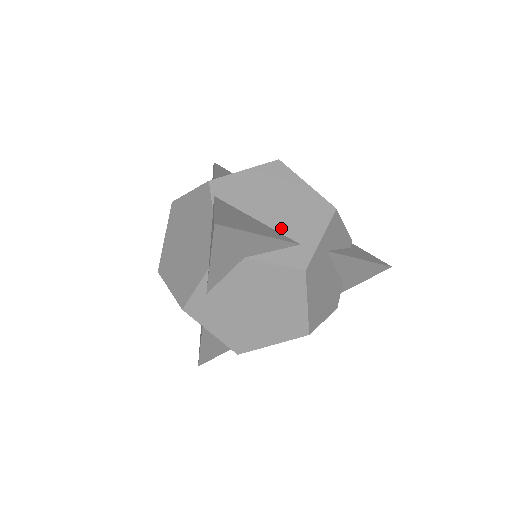
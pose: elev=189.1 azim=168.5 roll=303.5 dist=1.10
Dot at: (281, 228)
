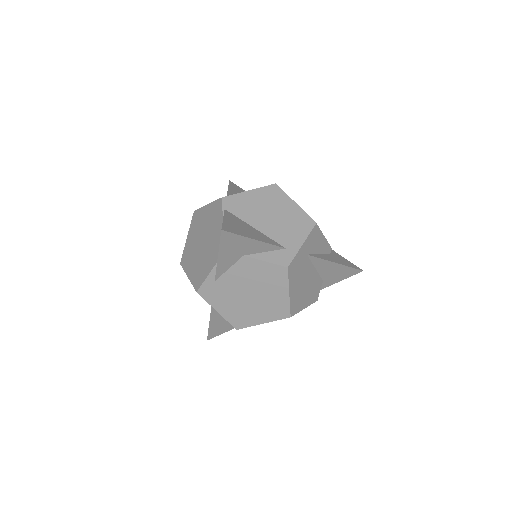
Dot at: (272, 235)
